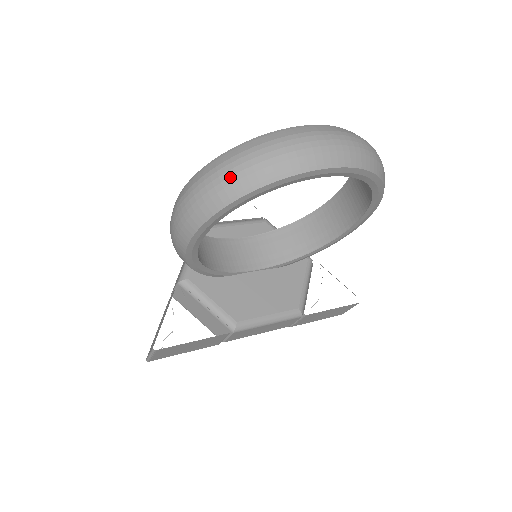
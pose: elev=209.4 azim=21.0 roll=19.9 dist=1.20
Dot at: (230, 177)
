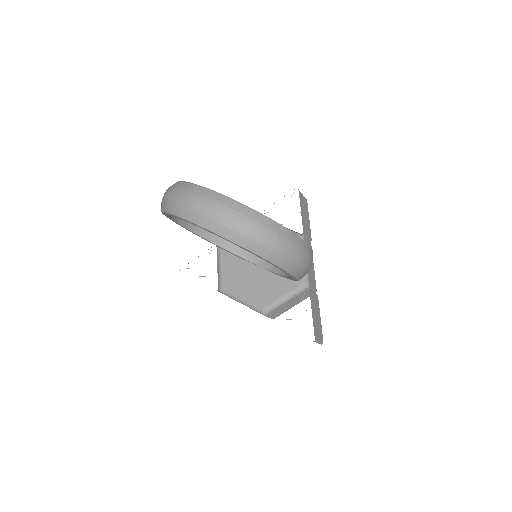
Dot at: (162, 198)
